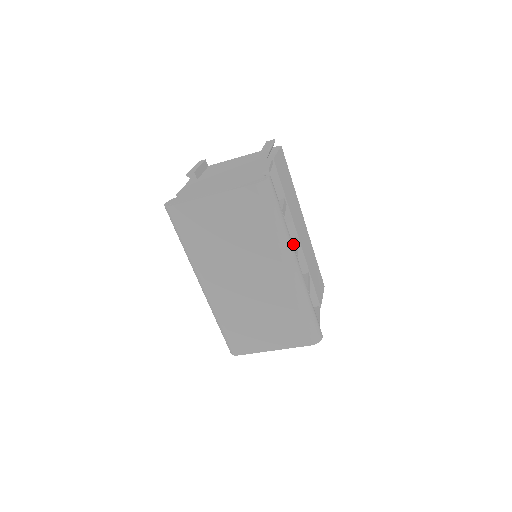
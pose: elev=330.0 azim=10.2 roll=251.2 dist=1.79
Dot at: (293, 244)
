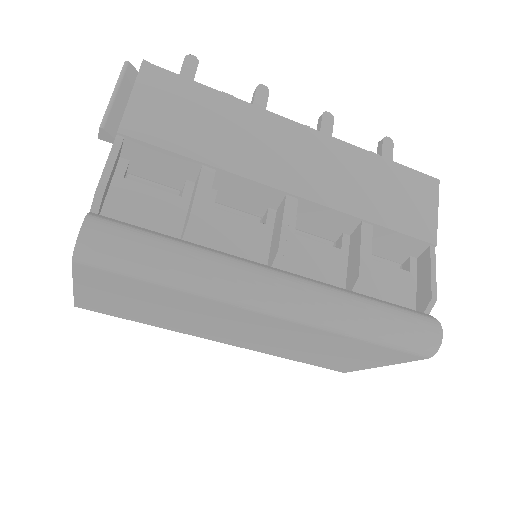
Dot at: (279, 224)
